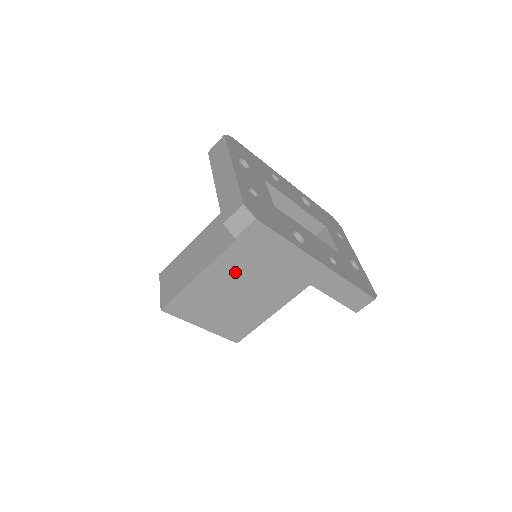
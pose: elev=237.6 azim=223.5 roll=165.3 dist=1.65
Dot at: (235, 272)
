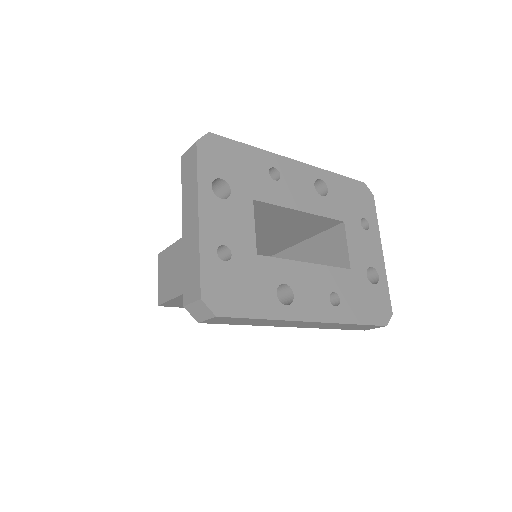
Dot at: occluded
